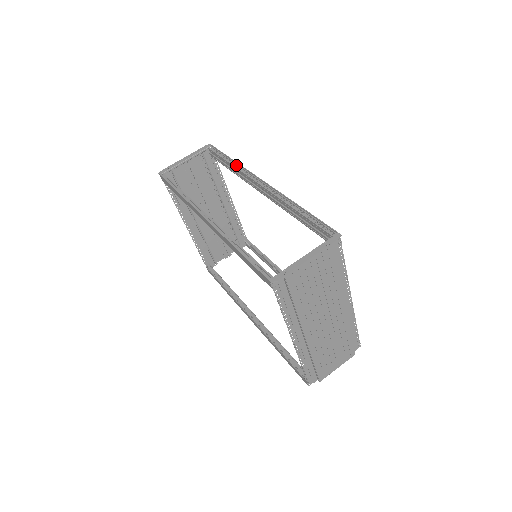
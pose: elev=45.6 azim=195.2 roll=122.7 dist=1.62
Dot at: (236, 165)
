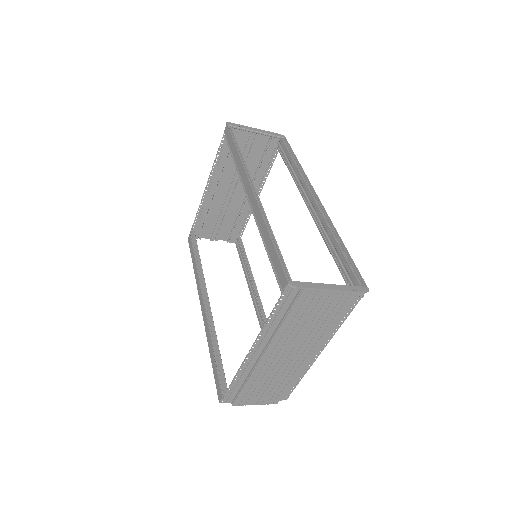
Dot at: (299, 169)
